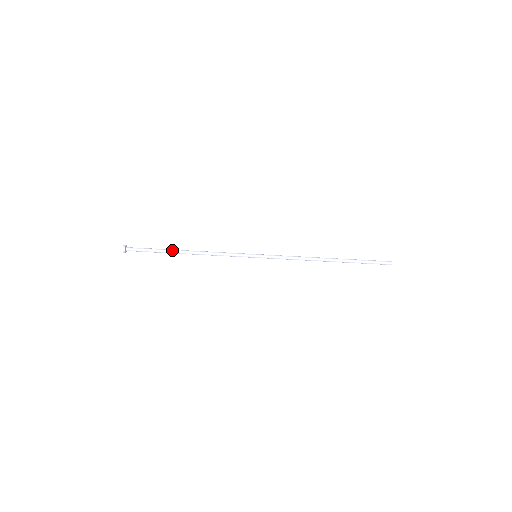
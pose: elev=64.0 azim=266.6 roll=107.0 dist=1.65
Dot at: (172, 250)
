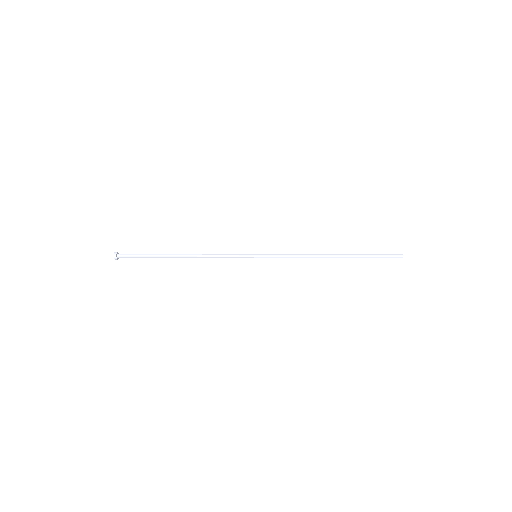
Dot at: (167, 254)
